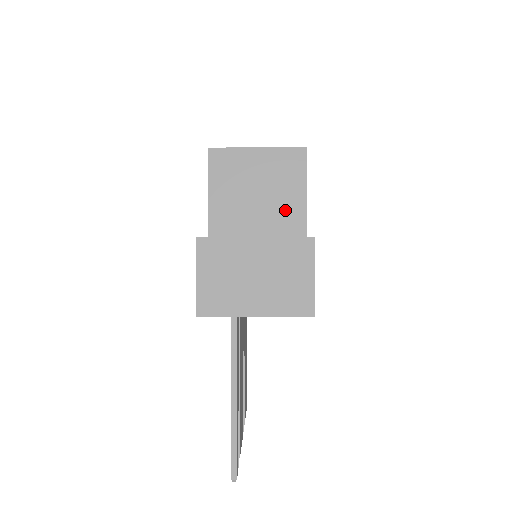
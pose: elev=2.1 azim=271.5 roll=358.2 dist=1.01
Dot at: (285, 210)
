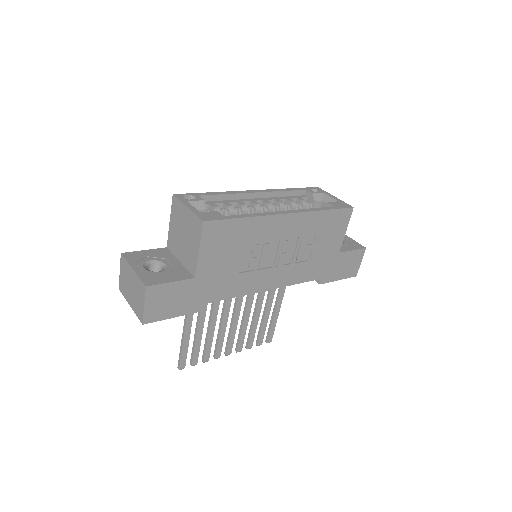
Dot at: (191, 253)
